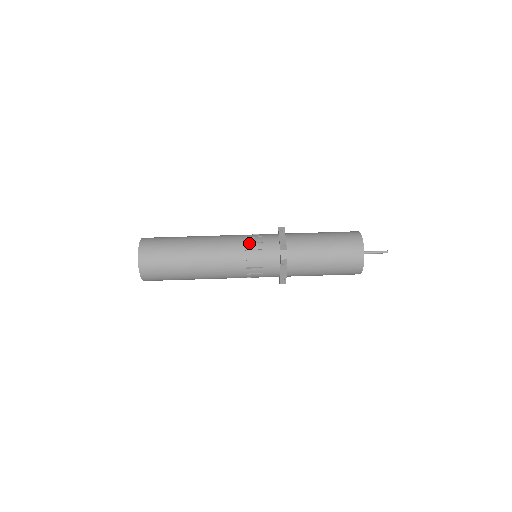
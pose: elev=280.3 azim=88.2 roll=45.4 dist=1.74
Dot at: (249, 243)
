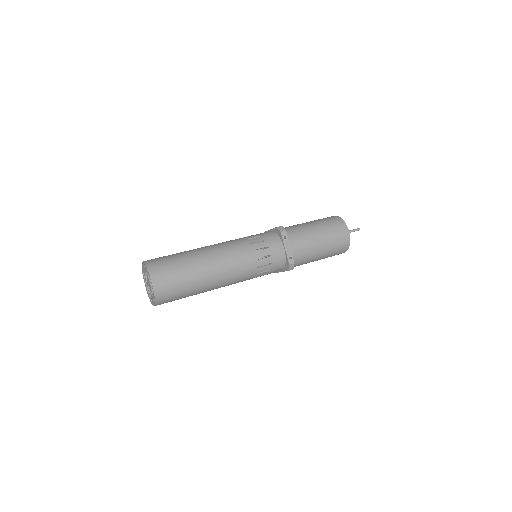
Dot at: occluded
